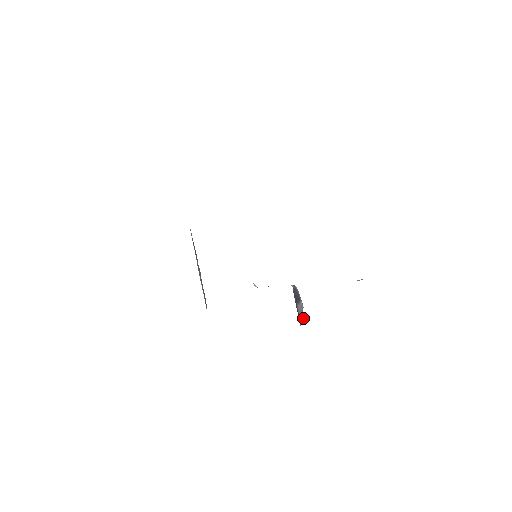
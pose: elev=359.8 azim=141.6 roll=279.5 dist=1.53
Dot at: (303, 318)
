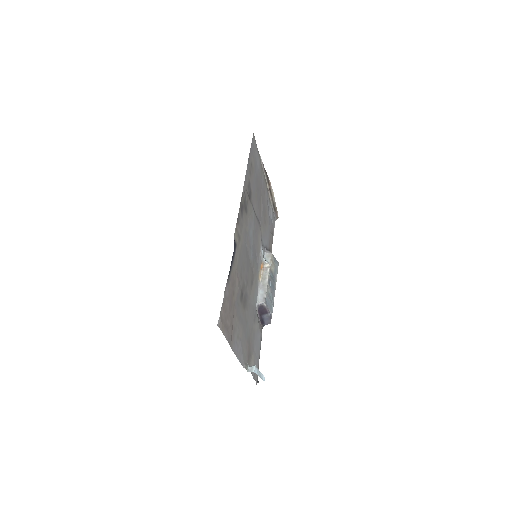
Dot at: (270, 321)
